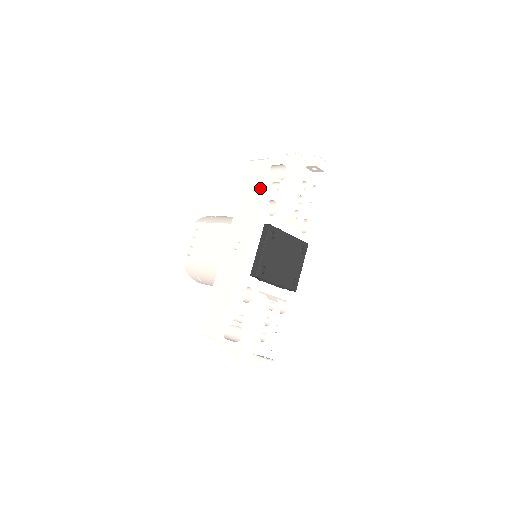
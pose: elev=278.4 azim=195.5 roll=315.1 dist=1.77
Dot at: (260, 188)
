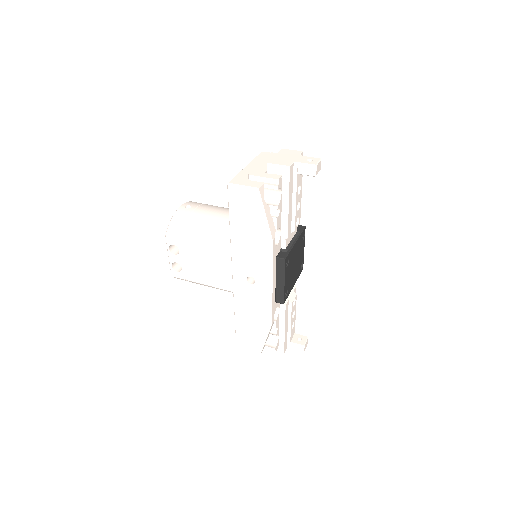
Dot at: (260, 226)
